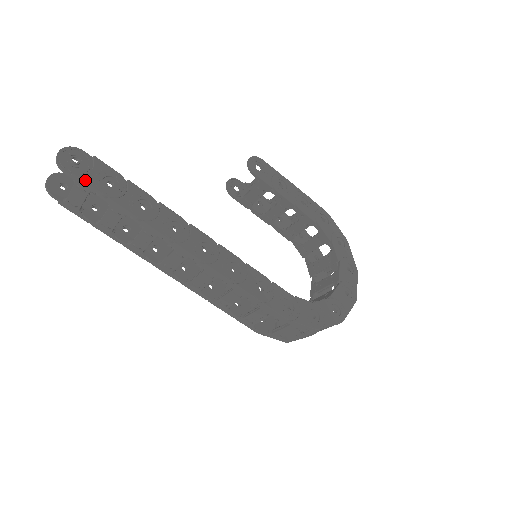
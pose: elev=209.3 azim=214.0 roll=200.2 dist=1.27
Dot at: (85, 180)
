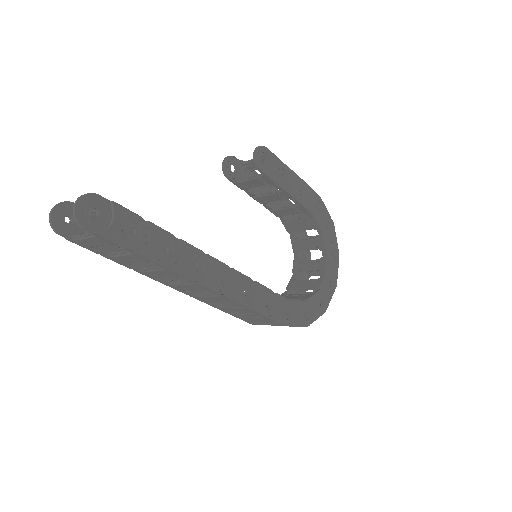
Dot at: (109, 237)
